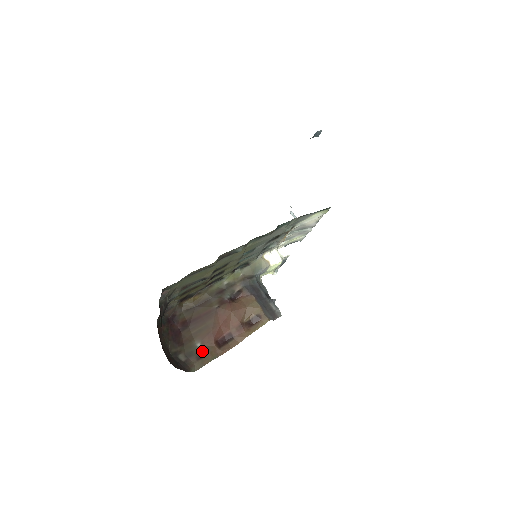
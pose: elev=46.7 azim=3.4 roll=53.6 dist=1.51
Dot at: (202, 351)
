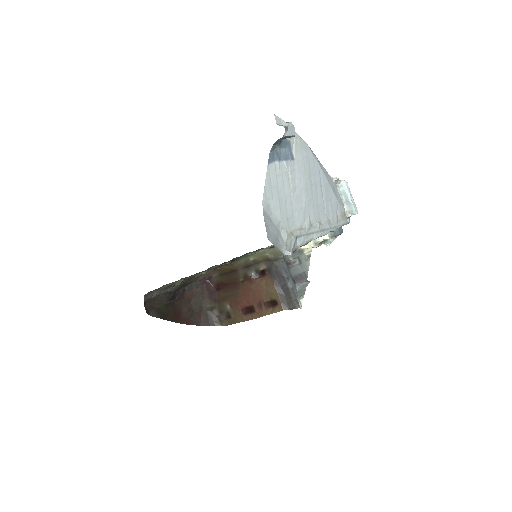
Dot at: (230, 312)
